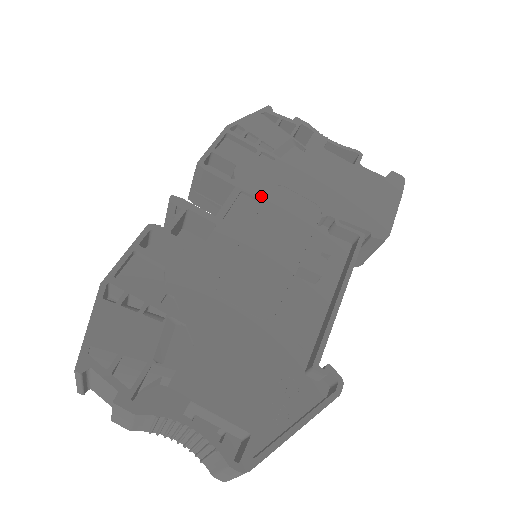
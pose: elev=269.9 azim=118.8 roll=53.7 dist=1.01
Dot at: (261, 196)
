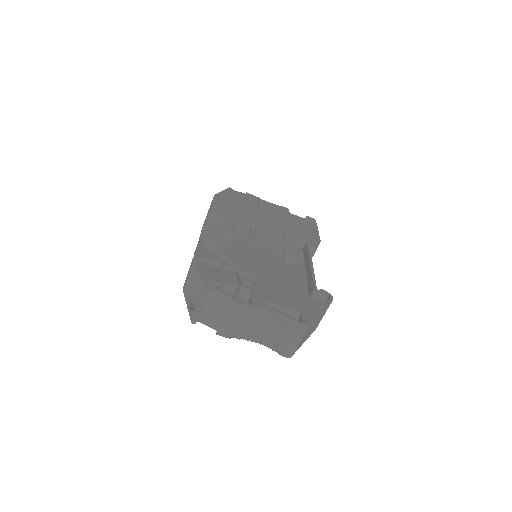
Dot at: (250, 224)
